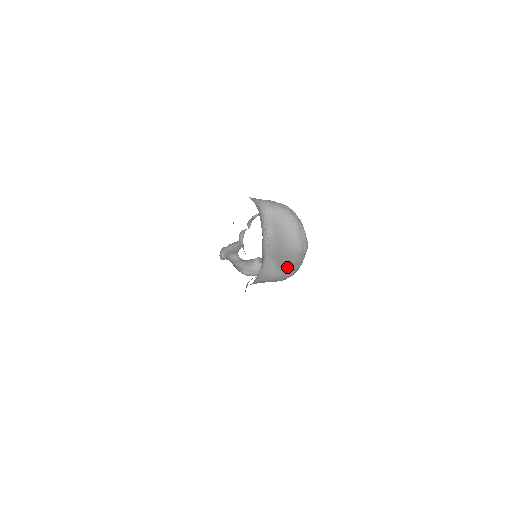
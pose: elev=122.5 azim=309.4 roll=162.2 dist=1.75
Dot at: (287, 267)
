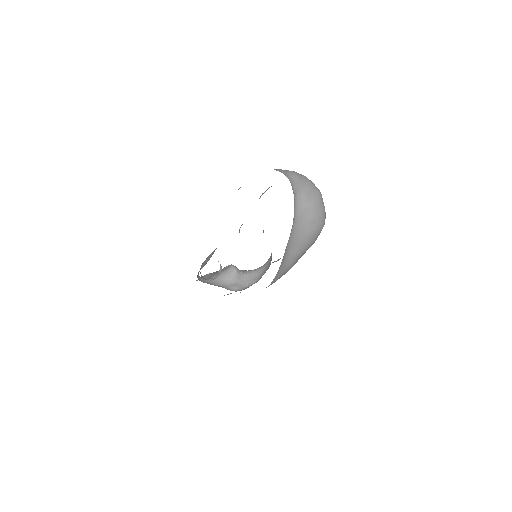
Dot at: (301, 254)
